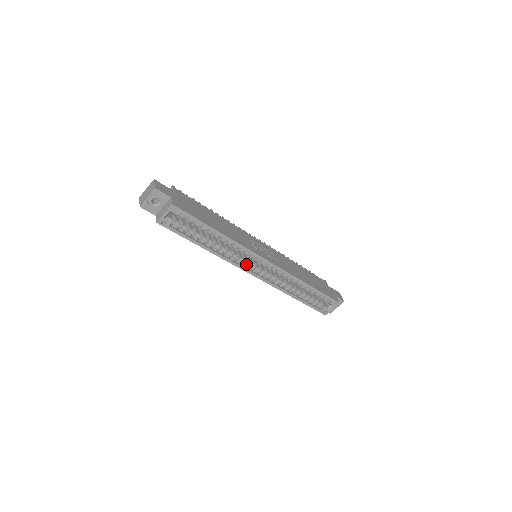
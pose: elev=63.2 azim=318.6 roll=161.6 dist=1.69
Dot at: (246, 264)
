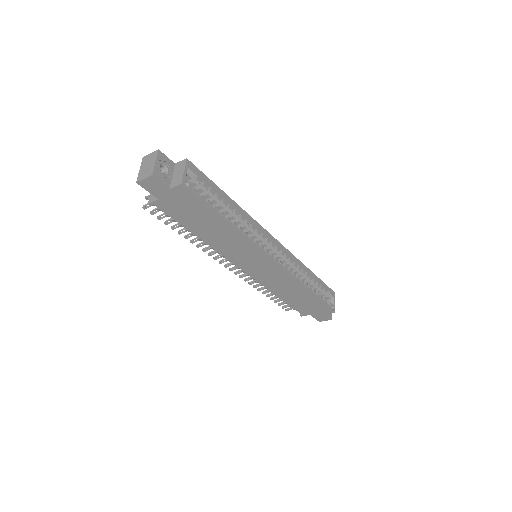
Dot at: (263, 248)
